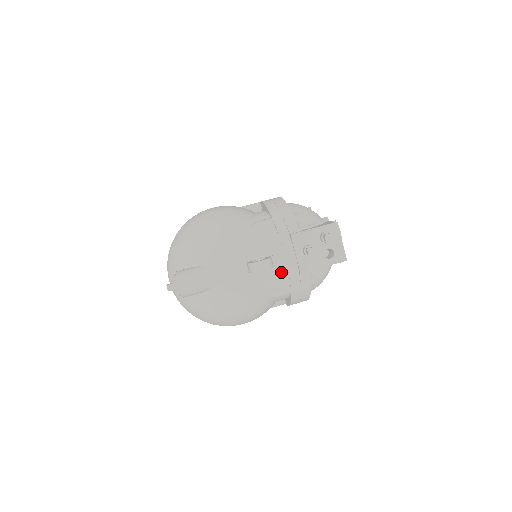
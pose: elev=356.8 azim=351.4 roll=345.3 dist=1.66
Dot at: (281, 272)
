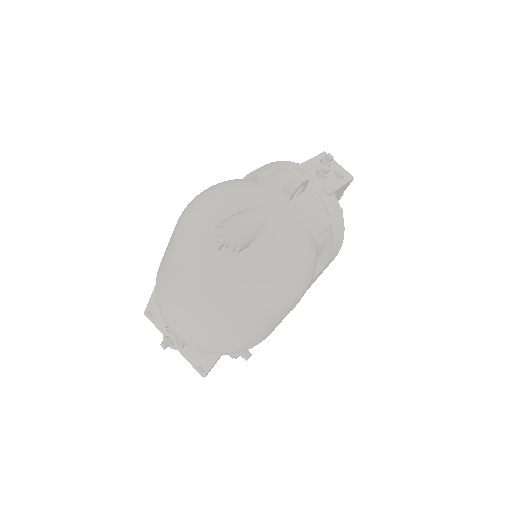
Dot at: (314, 198)
